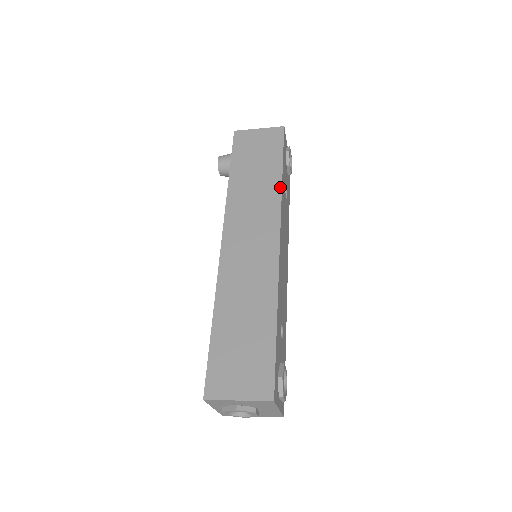
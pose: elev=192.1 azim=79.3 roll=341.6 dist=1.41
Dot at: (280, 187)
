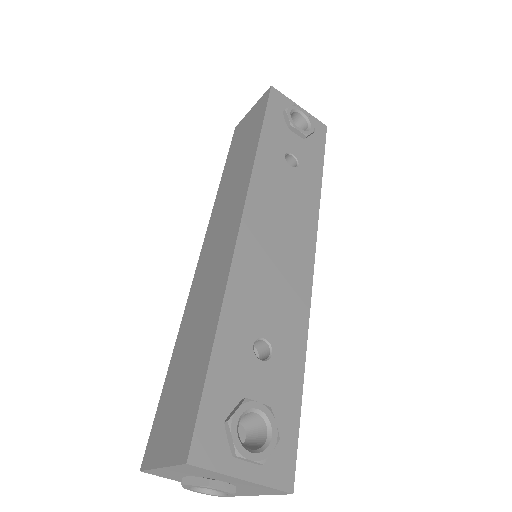
Dot at: (254, 155)
